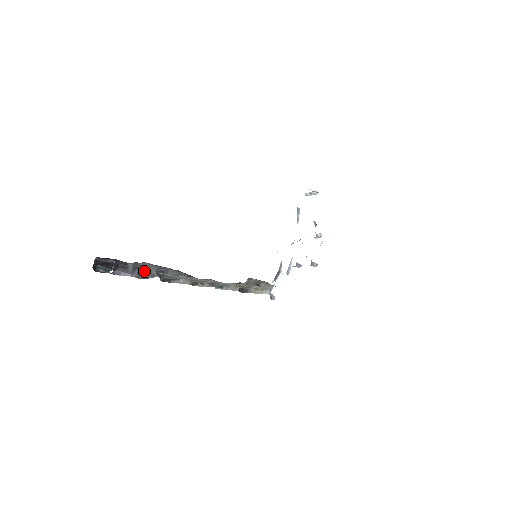
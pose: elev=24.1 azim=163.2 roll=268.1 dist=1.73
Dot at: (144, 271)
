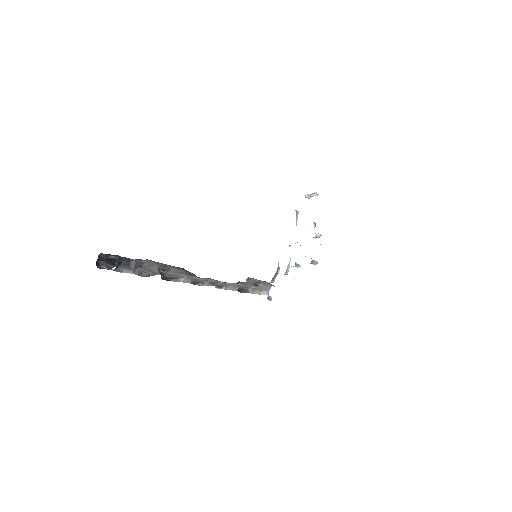
Dot at: (146, 269)
